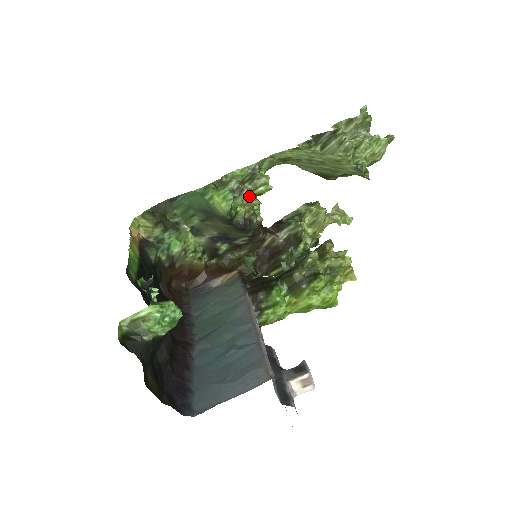
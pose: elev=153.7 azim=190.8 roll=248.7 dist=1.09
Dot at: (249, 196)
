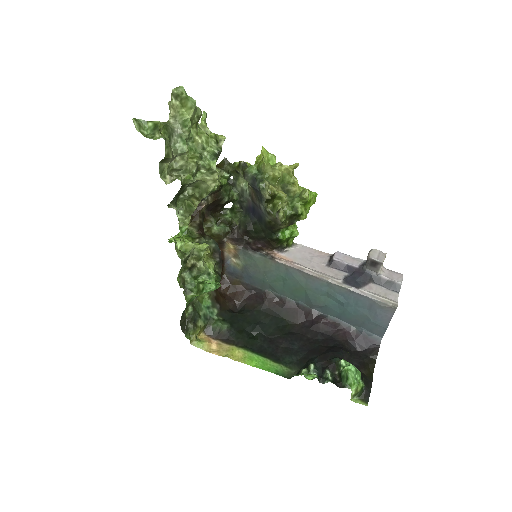
Dot at: (201, 260)
